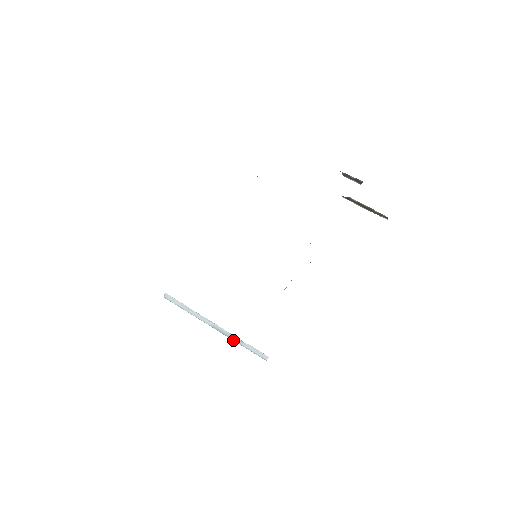
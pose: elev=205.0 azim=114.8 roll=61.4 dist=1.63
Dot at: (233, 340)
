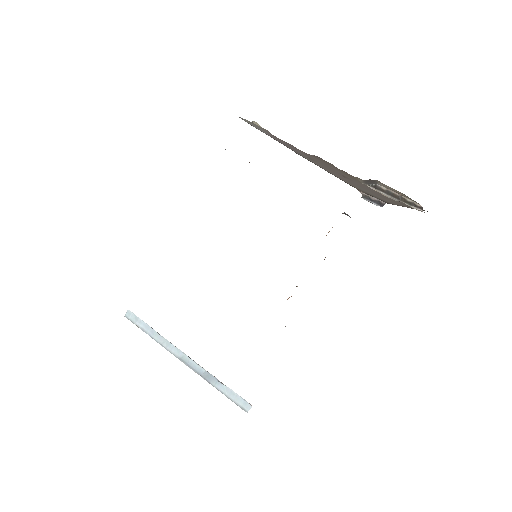
Dot at: occluded
